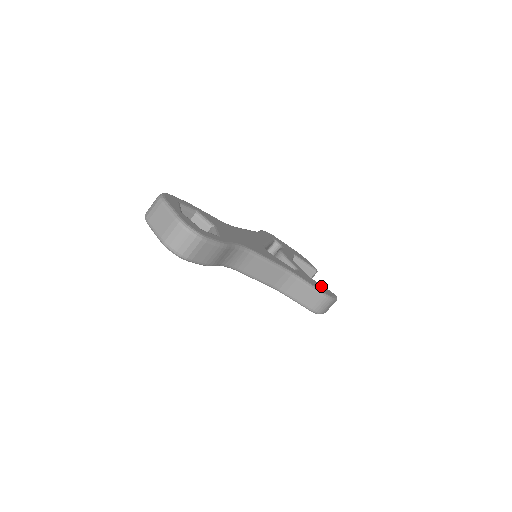
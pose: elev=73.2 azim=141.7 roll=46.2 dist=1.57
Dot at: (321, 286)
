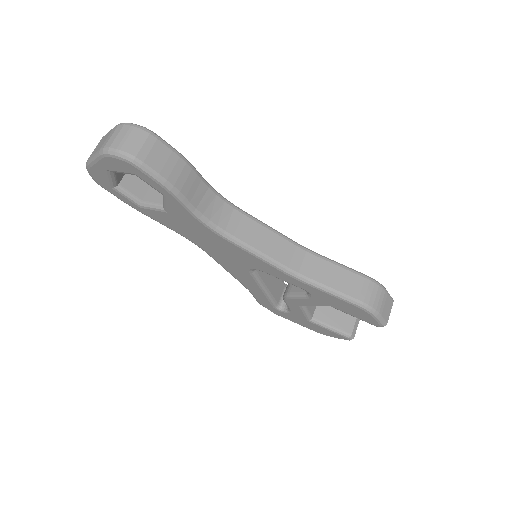
Dot at: occluded
